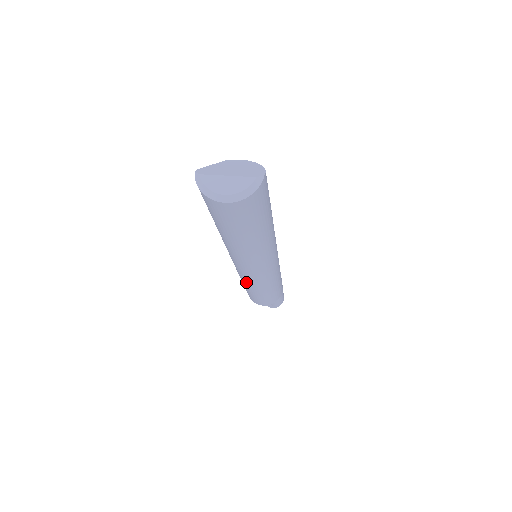
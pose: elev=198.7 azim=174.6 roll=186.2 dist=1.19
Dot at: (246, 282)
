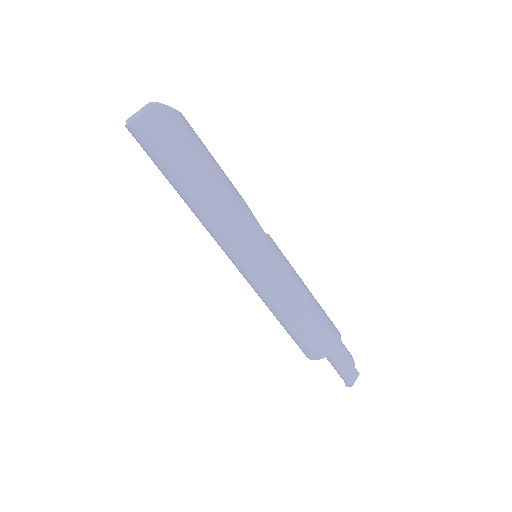
Dot at: (257, 293)
